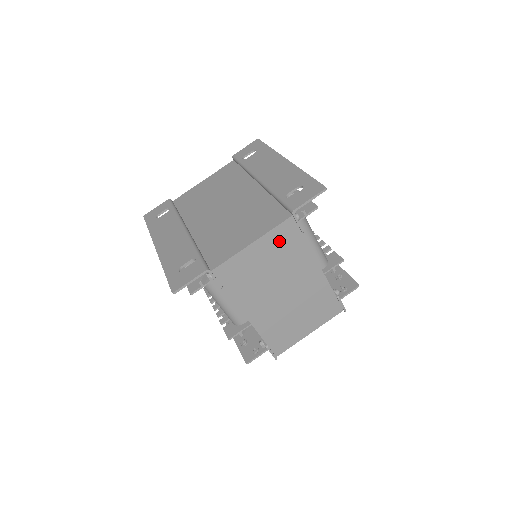
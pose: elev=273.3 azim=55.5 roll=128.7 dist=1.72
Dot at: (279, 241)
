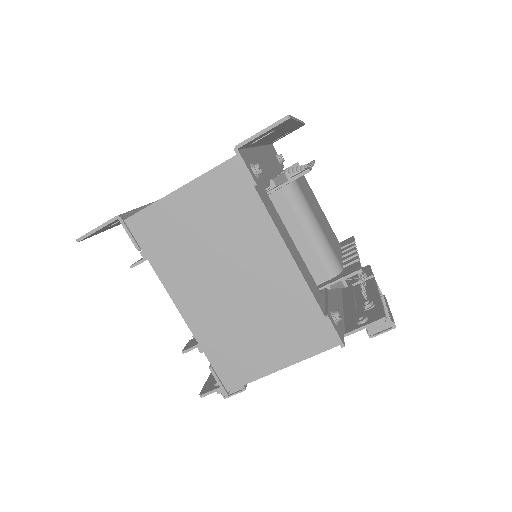
Dot at: (219, 194)
